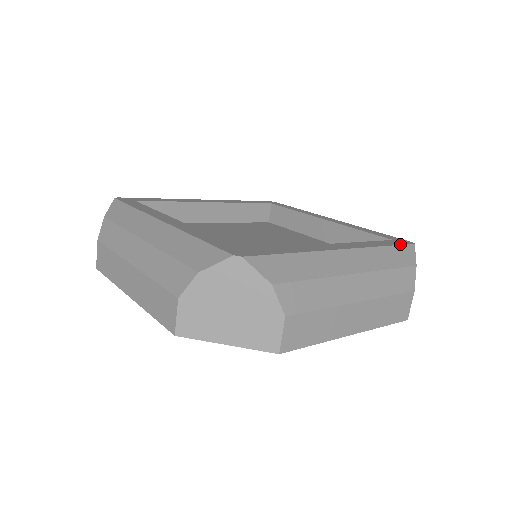
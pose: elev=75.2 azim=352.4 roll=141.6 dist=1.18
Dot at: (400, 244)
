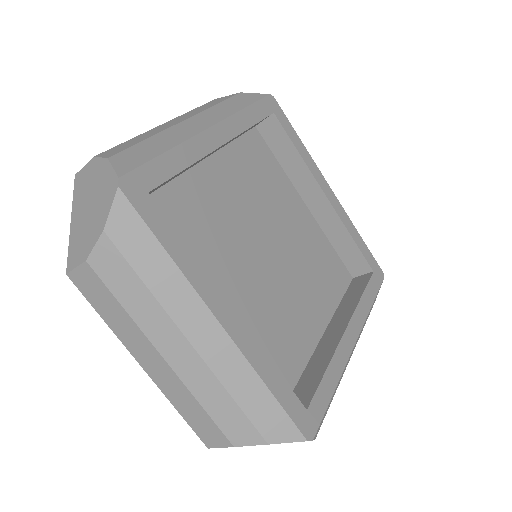
Dot at: occluded
